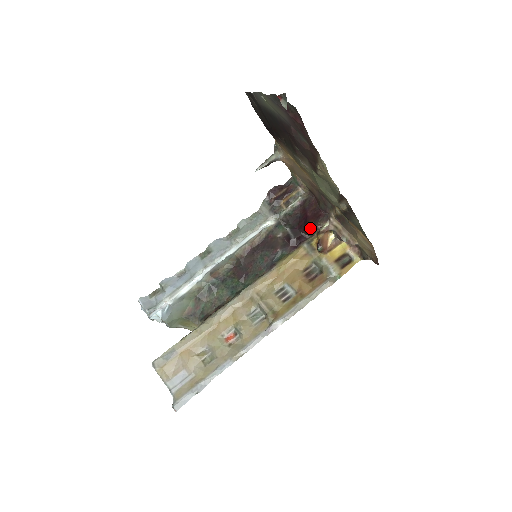
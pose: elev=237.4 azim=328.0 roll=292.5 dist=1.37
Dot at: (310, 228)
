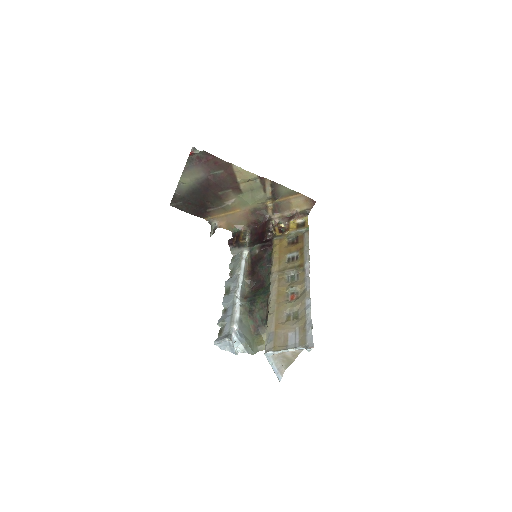
Dot at: (268, 232)
